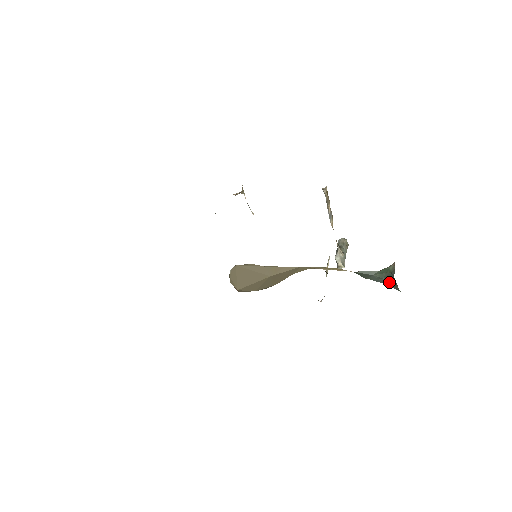
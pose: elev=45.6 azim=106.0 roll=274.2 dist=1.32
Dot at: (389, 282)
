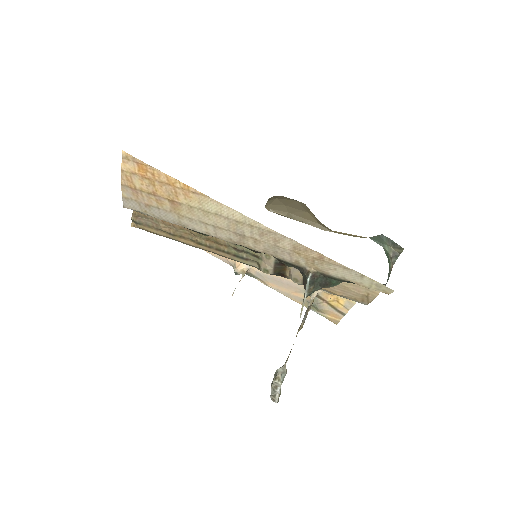
Dot at: occluded
